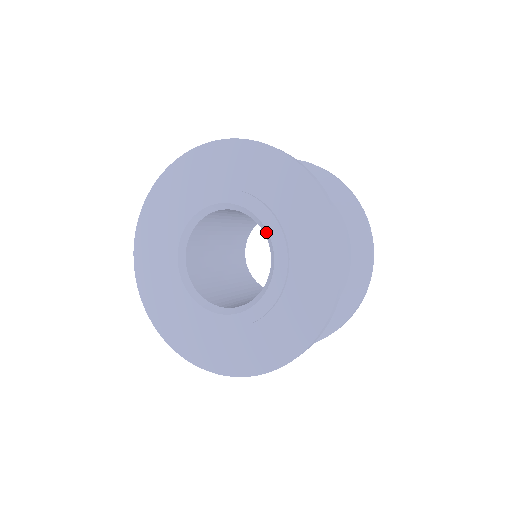
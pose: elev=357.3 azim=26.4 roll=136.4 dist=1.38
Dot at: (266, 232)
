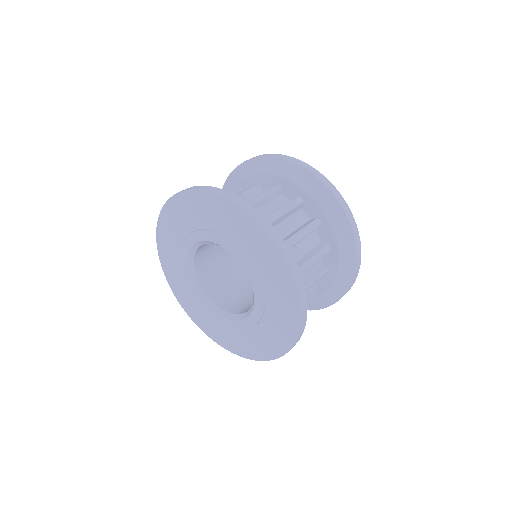
Dot at: occluded
